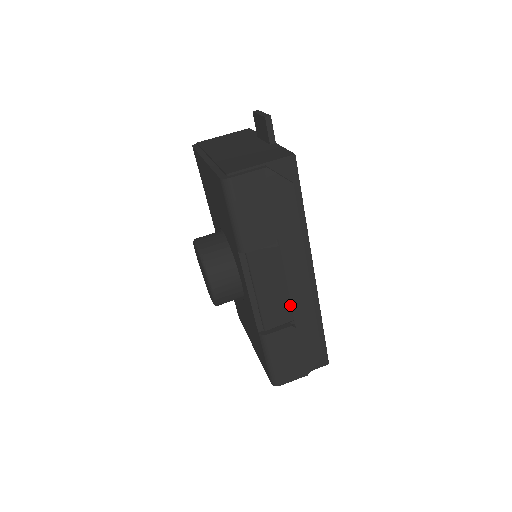
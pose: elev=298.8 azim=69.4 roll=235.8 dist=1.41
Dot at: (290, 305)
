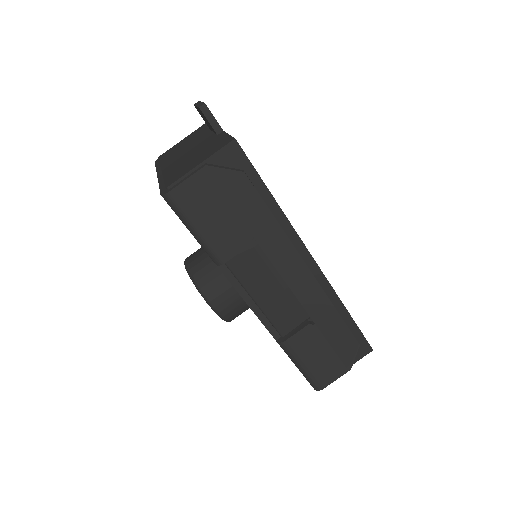
Dot at: (299, 302)
